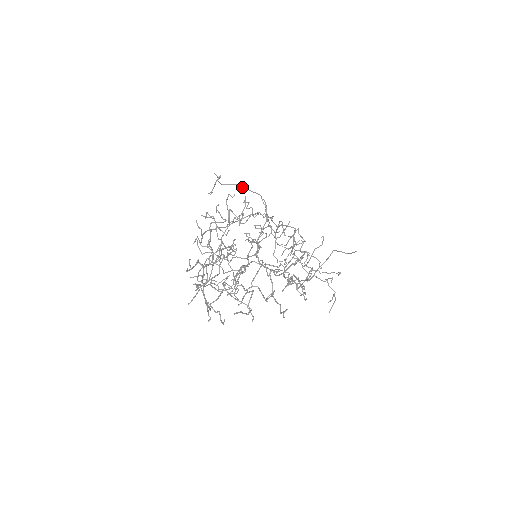
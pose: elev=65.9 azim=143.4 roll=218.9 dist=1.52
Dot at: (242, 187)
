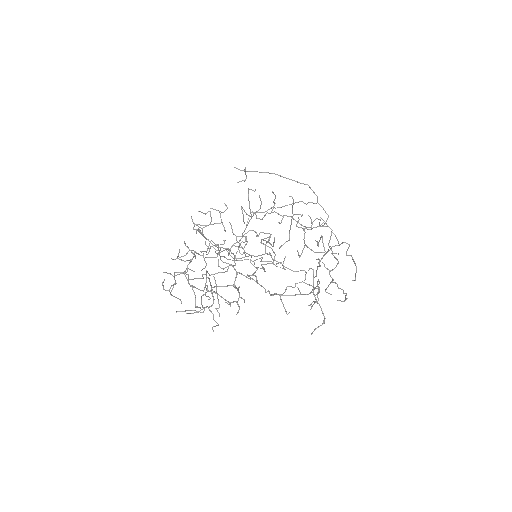
Dot at: (281, 176)
